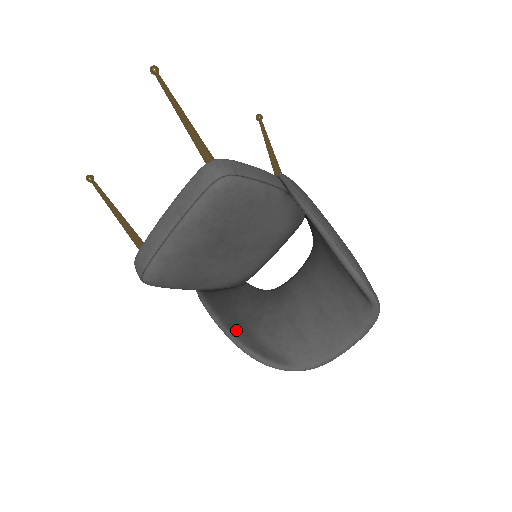
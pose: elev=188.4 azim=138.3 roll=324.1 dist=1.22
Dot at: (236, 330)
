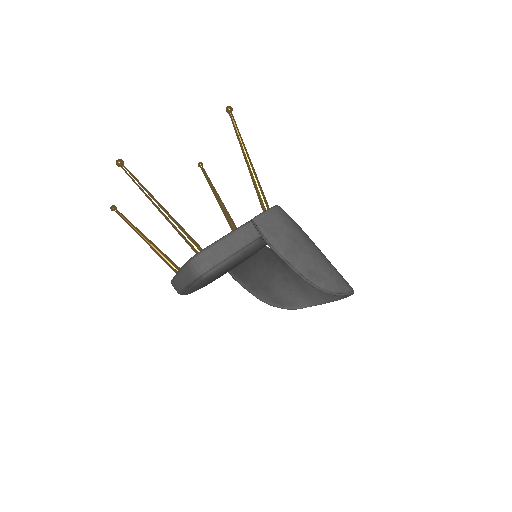
Dot at: (258, 291)
